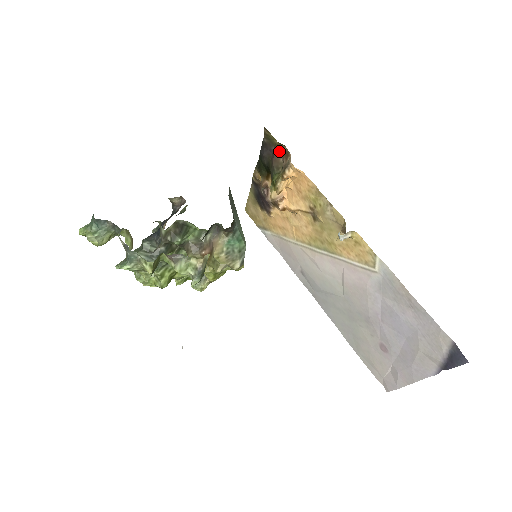
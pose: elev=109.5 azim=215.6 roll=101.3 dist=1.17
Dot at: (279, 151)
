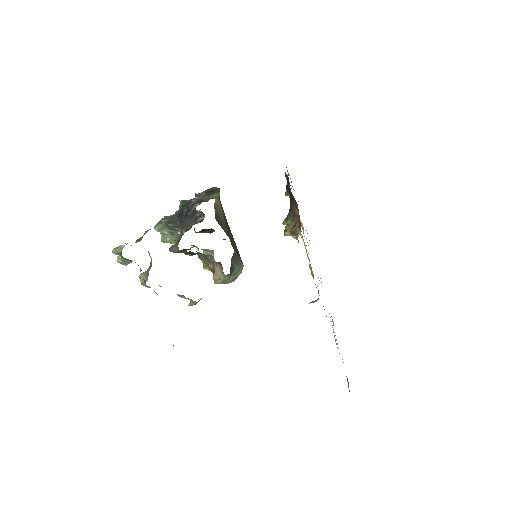
Dot at: (298, 211)
